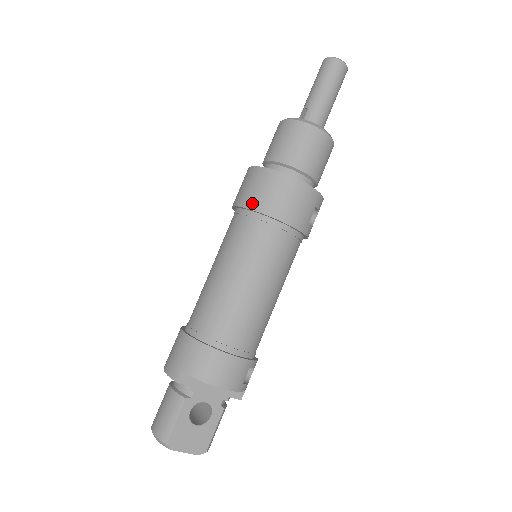
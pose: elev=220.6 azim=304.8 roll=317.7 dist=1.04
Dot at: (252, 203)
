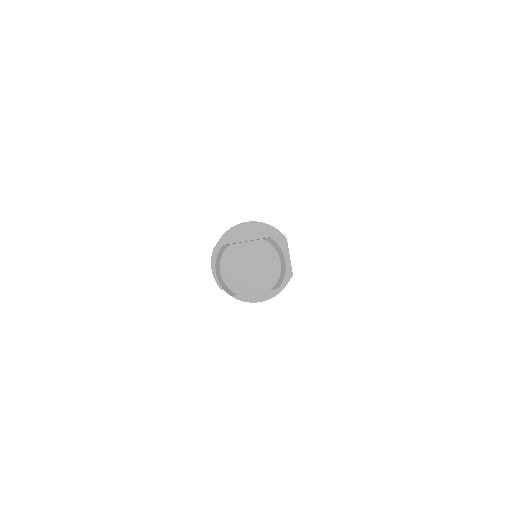
Dot at: occluded
